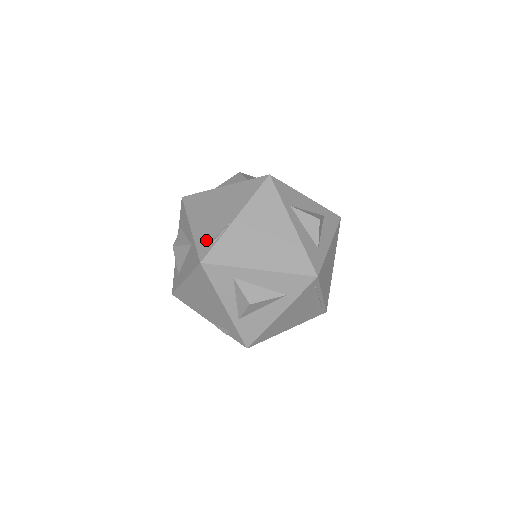
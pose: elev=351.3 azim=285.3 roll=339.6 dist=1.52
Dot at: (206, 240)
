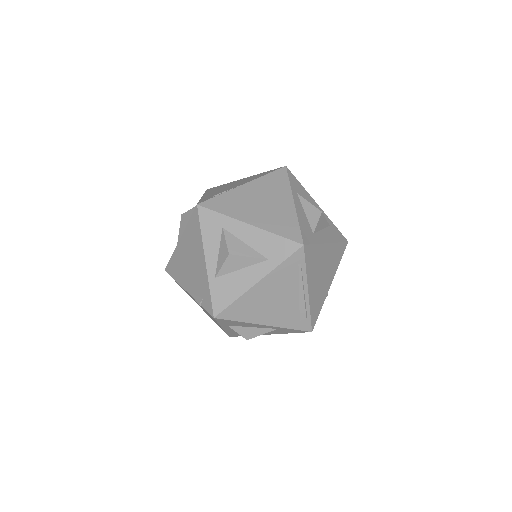
Dot at: (210, 196)
